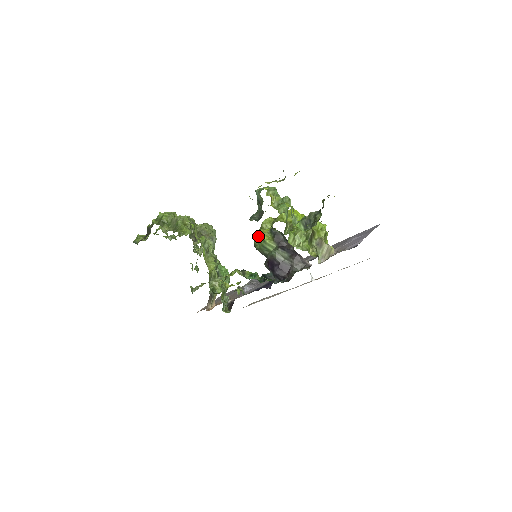
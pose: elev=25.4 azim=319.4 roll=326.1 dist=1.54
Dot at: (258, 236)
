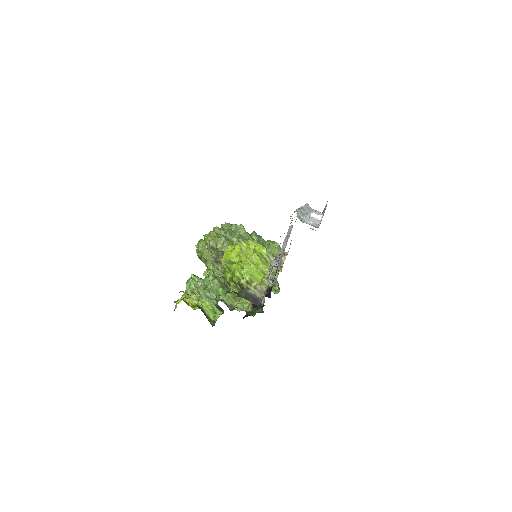
Dot at: occluded
